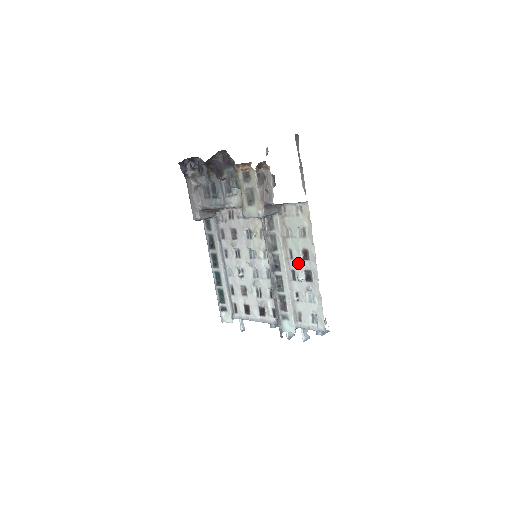
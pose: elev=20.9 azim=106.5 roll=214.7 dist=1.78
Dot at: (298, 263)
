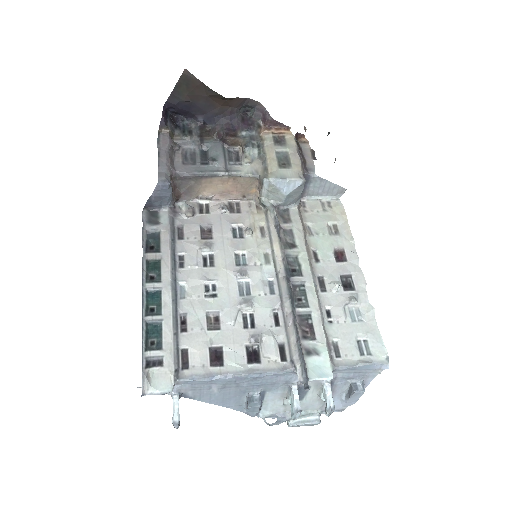
Dot at: (328, 267)
